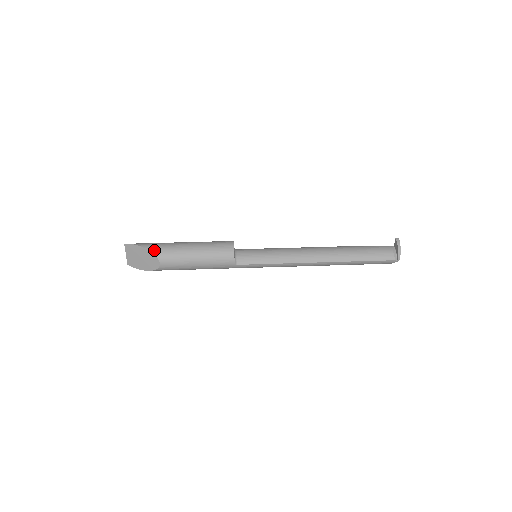
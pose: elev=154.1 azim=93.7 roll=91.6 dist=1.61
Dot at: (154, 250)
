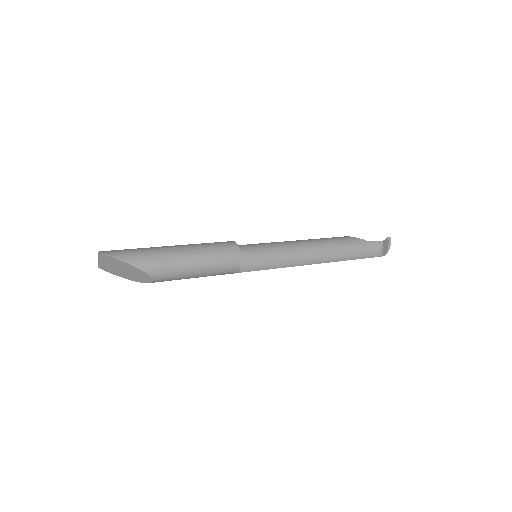
Dot at: (148, 269)
